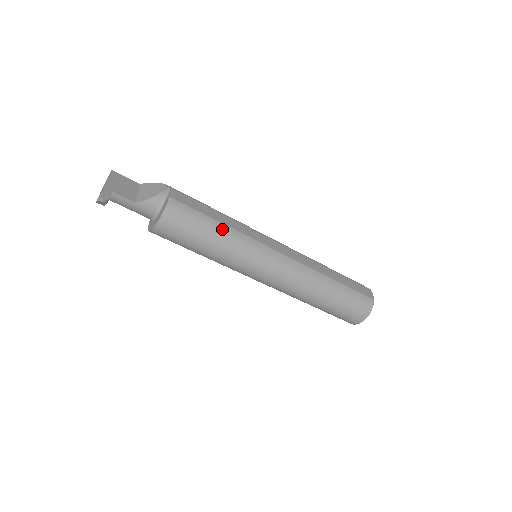
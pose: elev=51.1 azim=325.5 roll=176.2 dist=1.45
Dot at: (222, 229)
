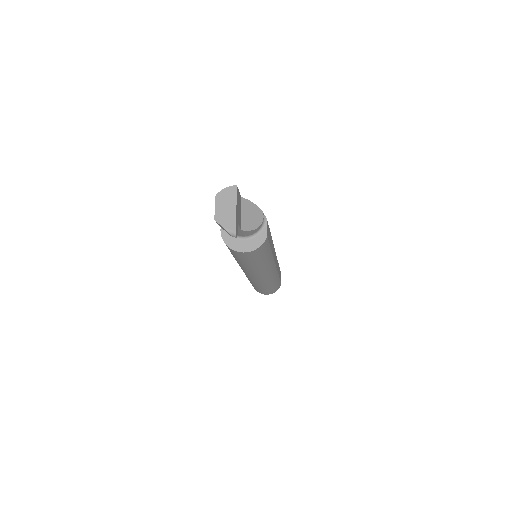
Dot at: (269, 256)
